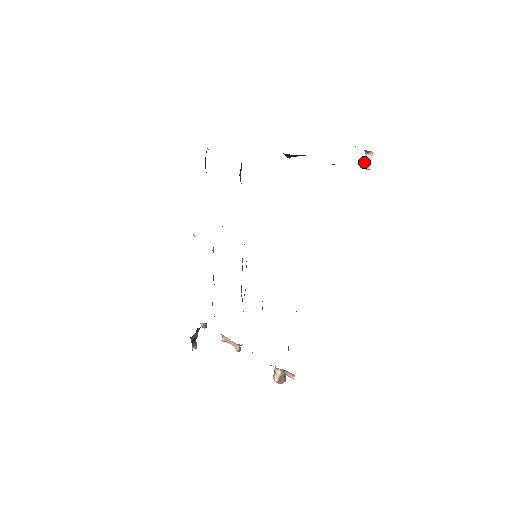
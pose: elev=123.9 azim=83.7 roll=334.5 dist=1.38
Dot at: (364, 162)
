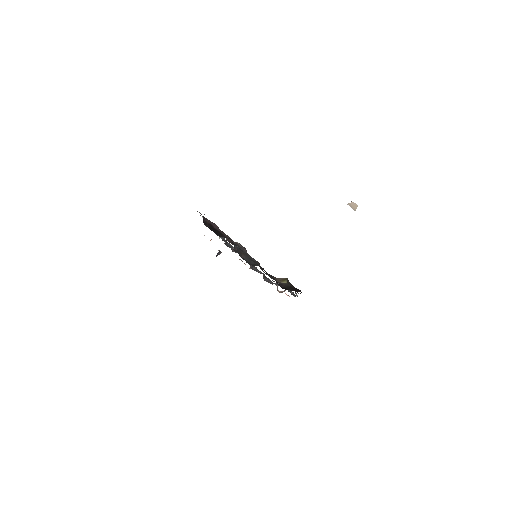
Dot at: (350, 204)
